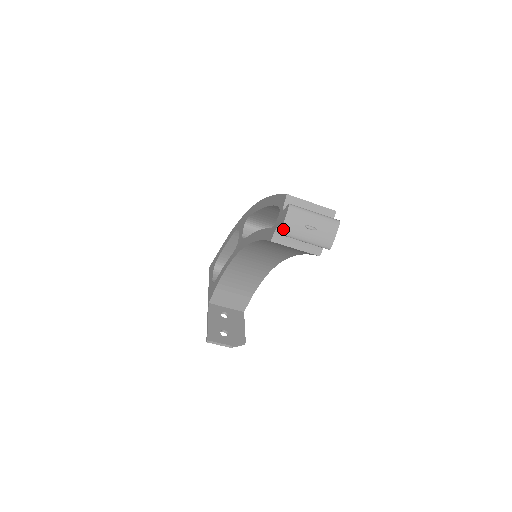
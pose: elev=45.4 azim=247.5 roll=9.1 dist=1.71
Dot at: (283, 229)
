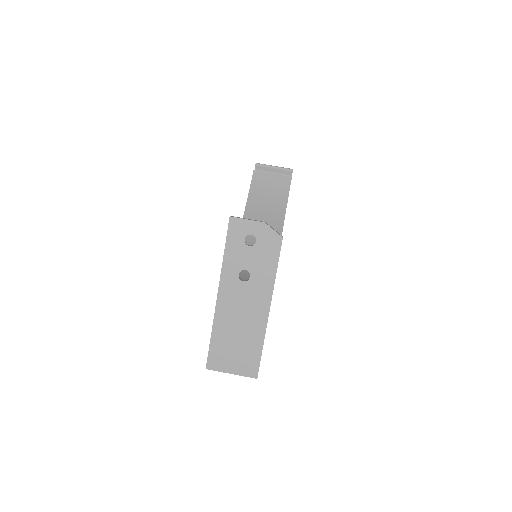
Dot at: (257, 164)
